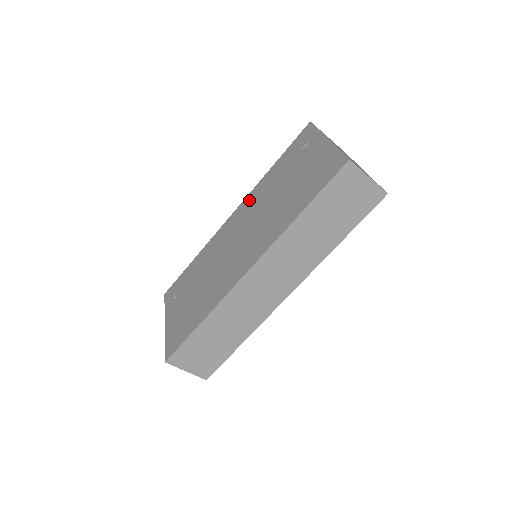
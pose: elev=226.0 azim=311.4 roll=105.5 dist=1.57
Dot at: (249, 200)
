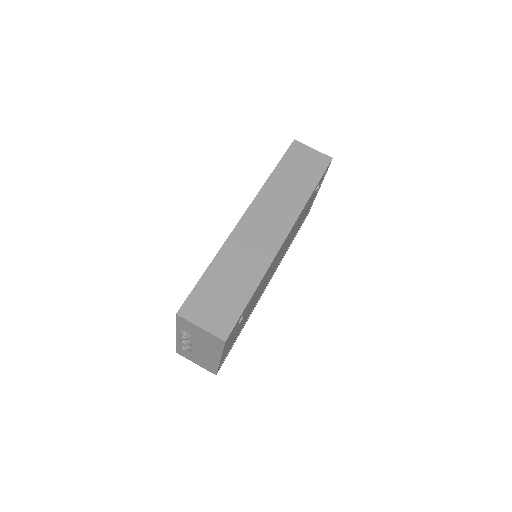
Dot at: occluded
